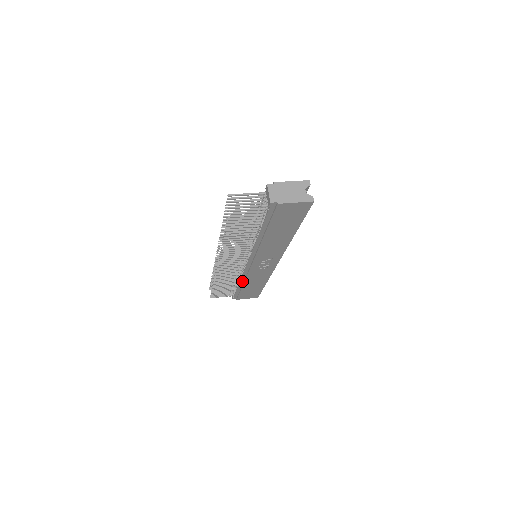
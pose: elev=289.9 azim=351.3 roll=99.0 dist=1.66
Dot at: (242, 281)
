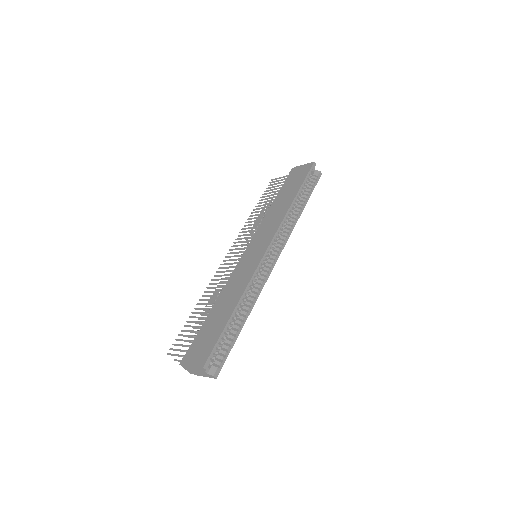
Dot at: occluded
